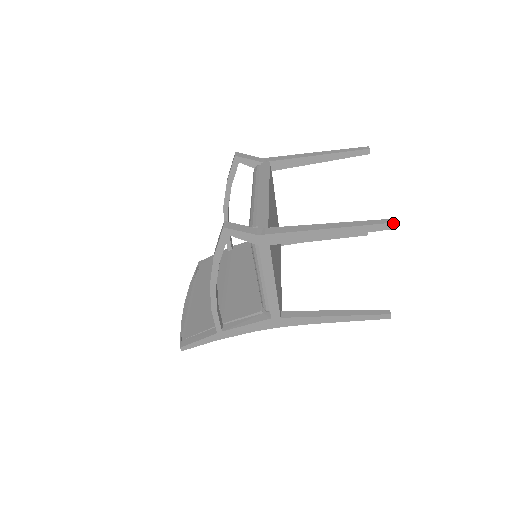
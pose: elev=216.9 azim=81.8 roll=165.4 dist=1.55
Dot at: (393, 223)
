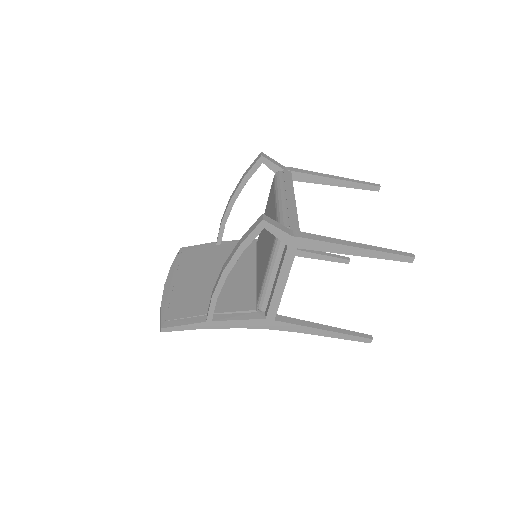
Dot at: (411, 257)
